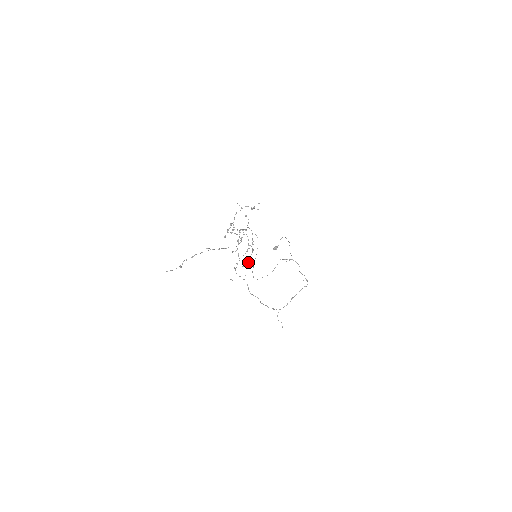
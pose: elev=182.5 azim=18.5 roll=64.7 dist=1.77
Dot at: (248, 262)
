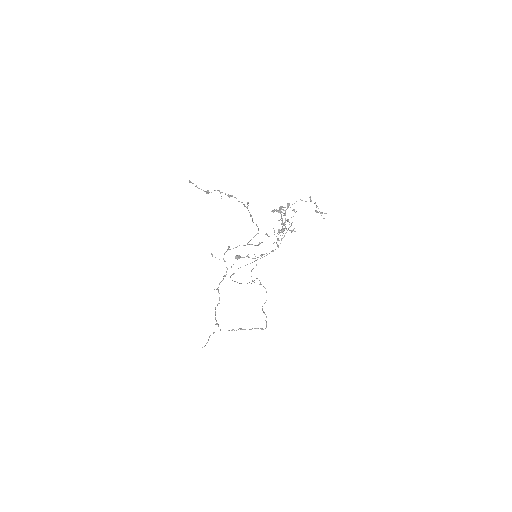
Dot at: occluded
